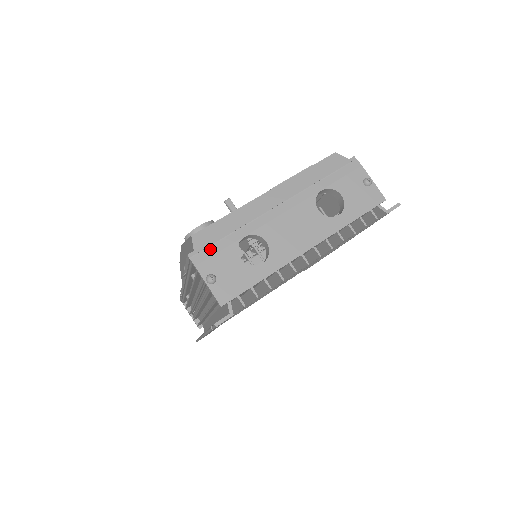
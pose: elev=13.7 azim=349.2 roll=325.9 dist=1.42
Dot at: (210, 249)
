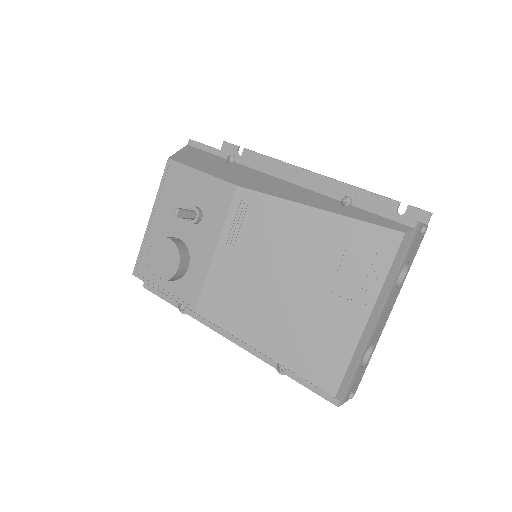
Dot at: (348, 389)
